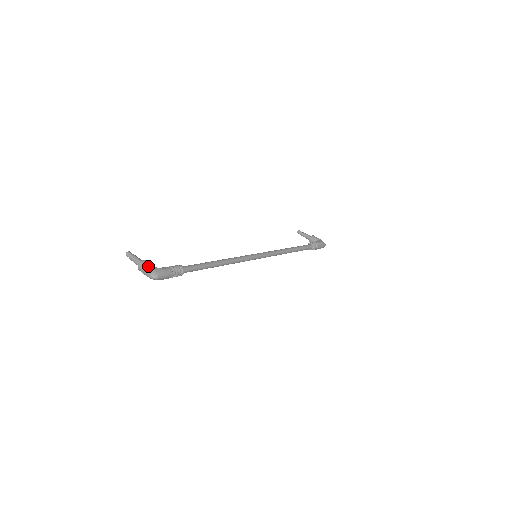
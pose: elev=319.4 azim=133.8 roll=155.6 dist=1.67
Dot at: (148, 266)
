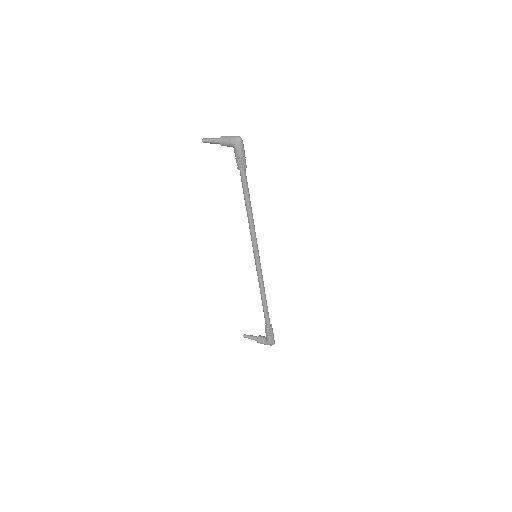
Dot at: occluded
